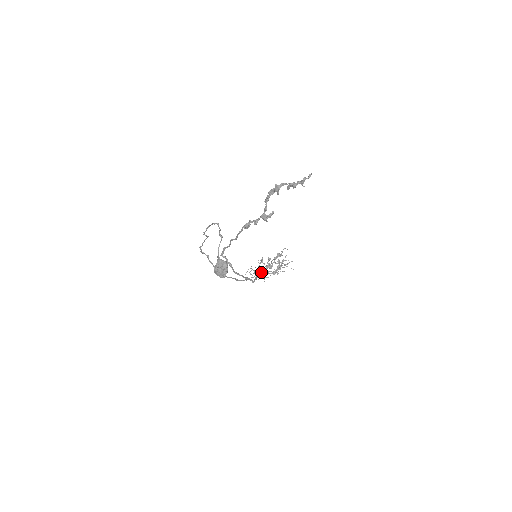
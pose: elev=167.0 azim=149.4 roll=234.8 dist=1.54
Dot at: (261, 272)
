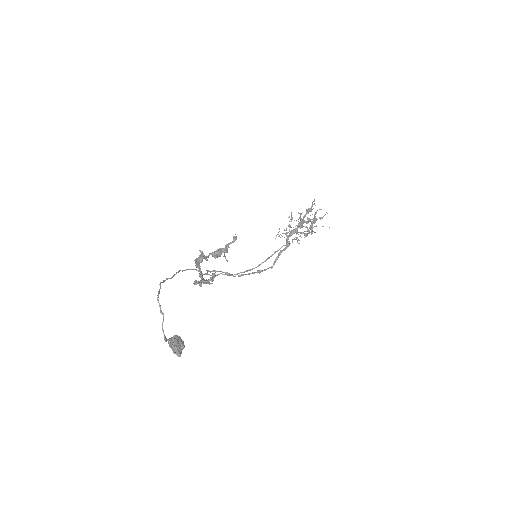
Dot at: (286, 243)
